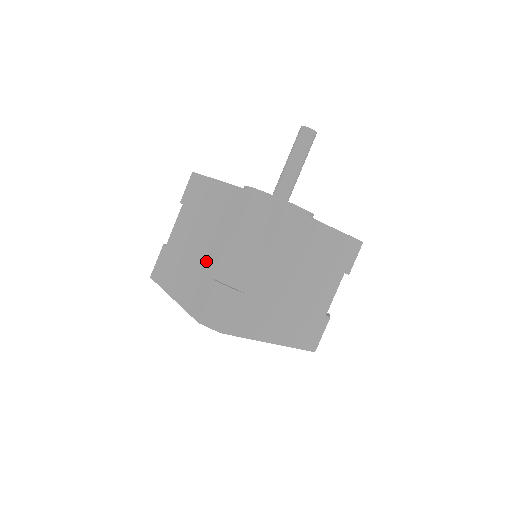
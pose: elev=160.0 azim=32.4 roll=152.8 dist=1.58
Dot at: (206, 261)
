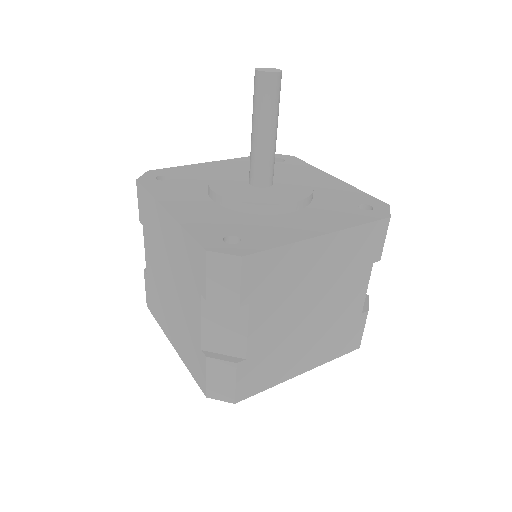
Dot at: (189, 323)
